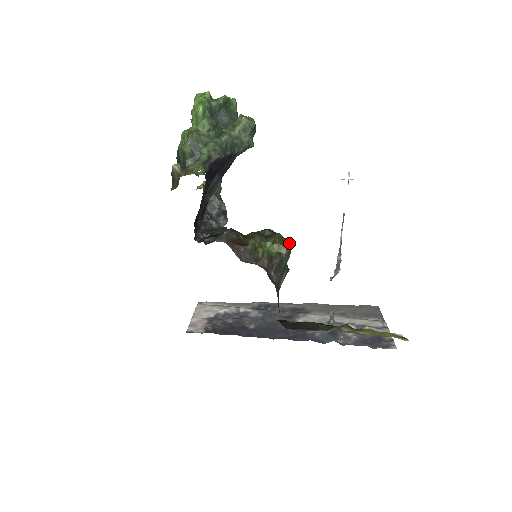
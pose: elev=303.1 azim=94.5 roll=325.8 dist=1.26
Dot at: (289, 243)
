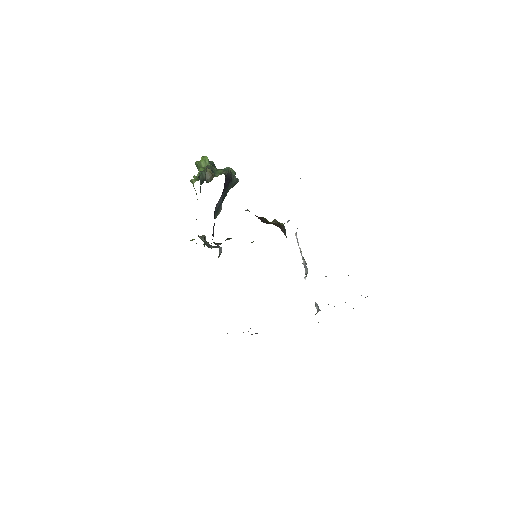
Dot at: occluded
